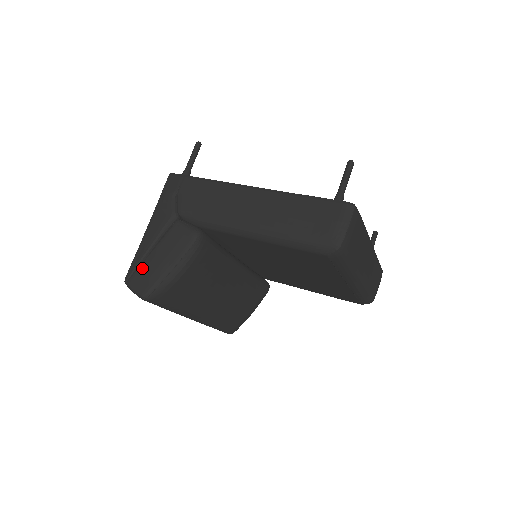
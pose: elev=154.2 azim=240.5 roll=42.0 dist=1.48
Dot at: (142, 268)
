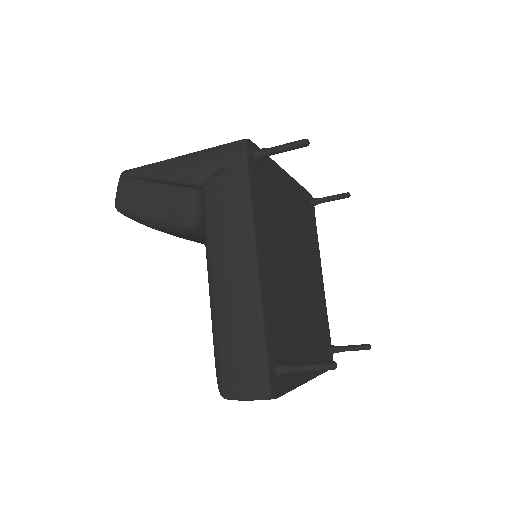
Dot at: (137, 185)
